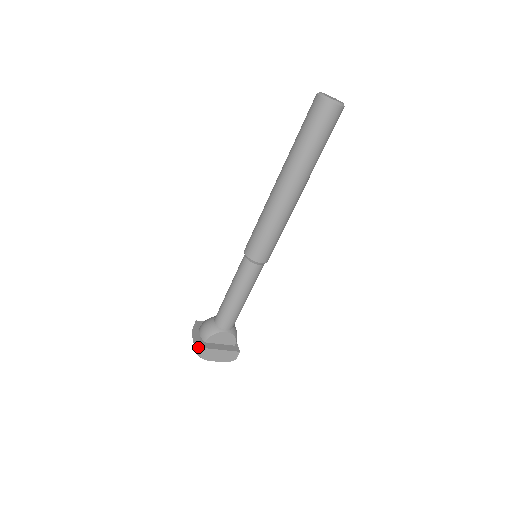
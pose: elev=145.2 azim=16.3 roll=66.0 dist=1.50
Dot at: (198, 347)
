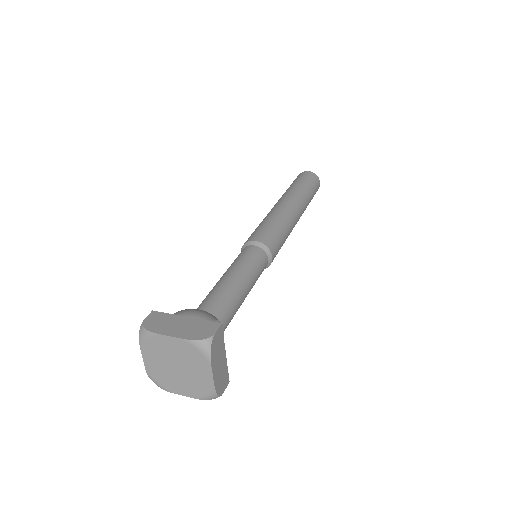
Dot at: (197, 329)
